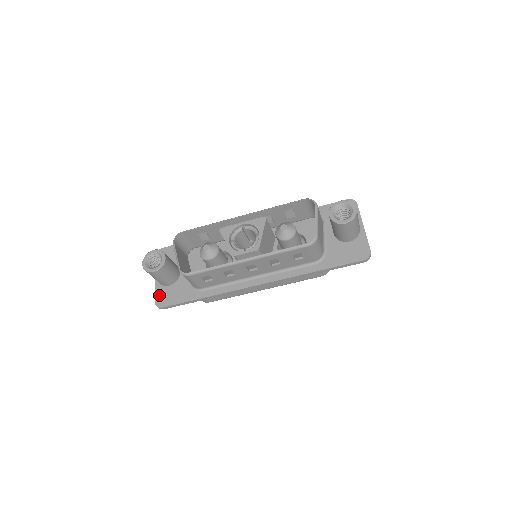
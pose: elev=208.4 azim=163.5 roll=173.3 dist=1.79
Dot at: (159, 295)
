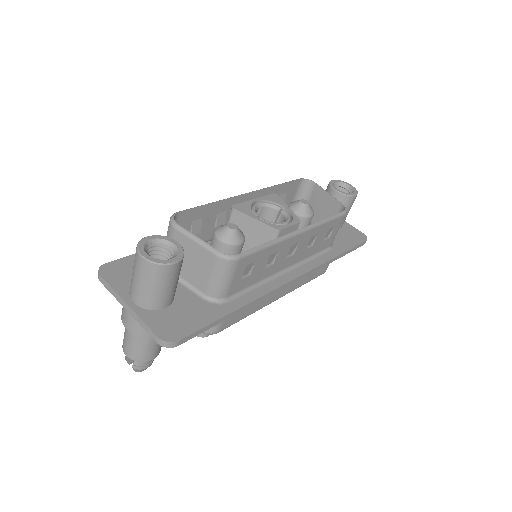
Dot at: (158, 325)
